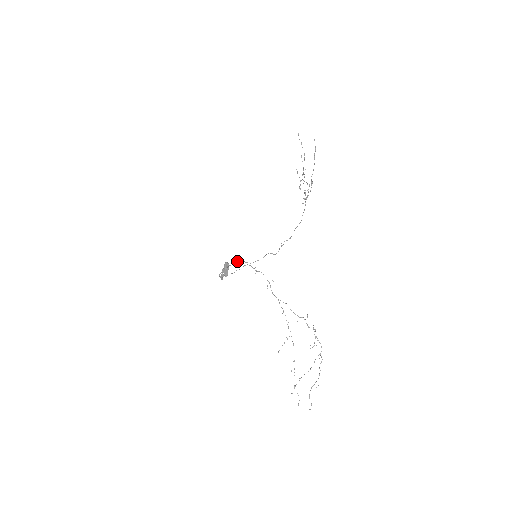
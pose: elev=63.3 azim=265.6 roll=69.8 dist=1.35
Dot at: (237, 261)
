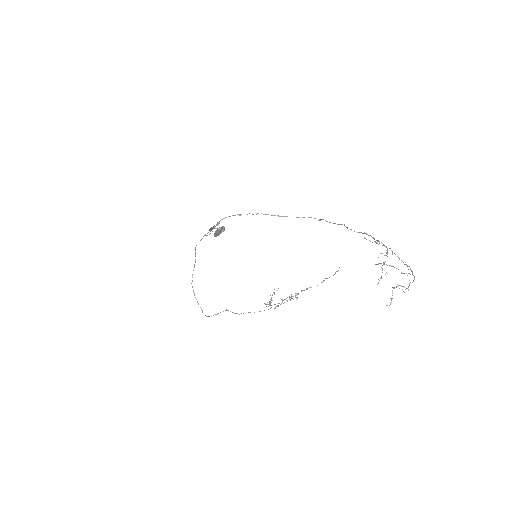
Dot at: (280, 216)
